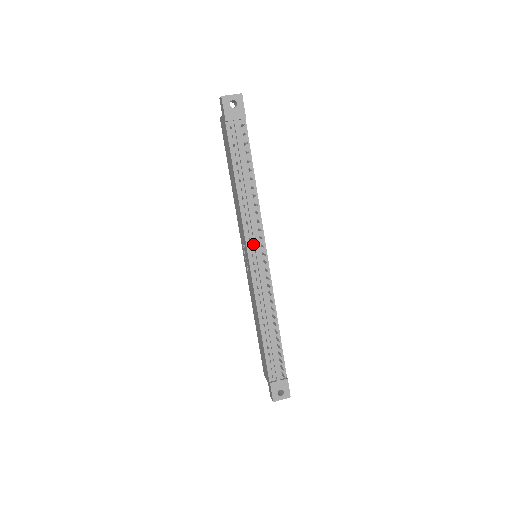
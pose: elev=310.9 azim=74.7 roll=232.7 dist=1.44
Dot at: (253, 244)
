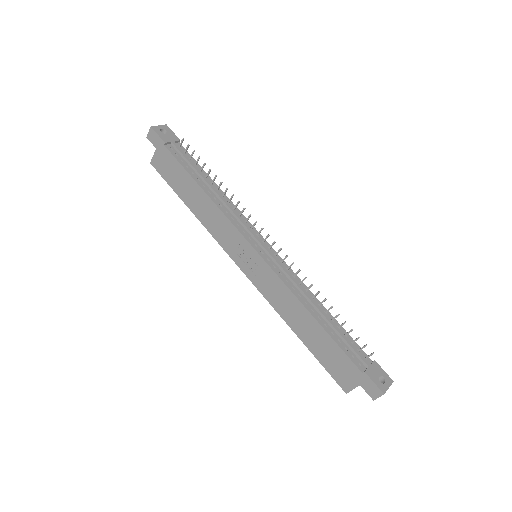
Dot at: (249, 236)
